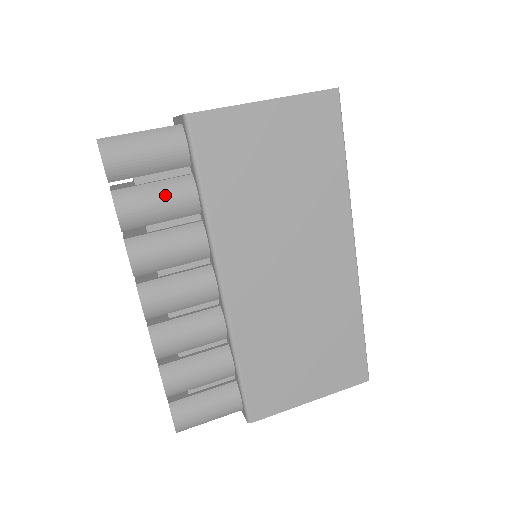
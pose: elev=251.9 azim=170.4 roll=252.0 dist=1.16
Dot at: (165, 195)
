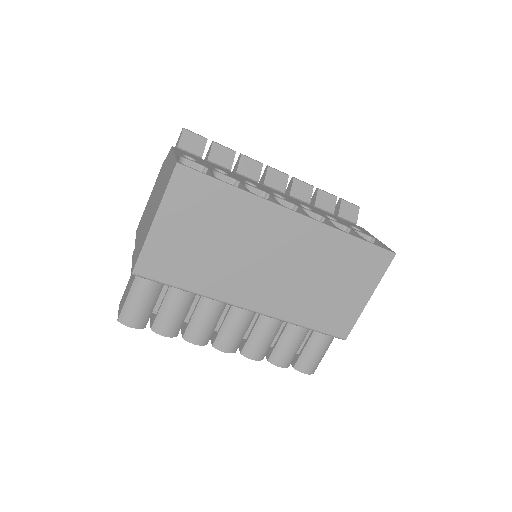
Dot at: (172, 307)
